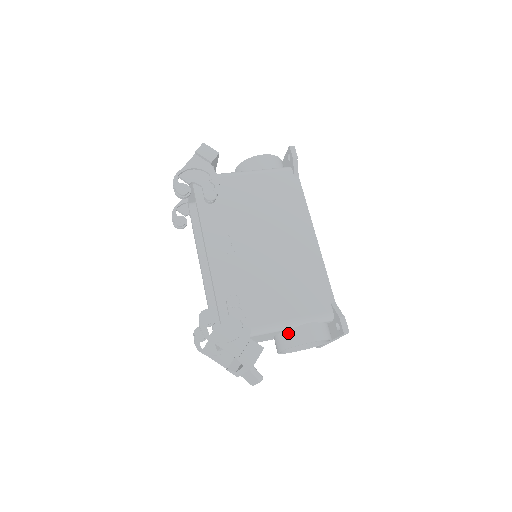
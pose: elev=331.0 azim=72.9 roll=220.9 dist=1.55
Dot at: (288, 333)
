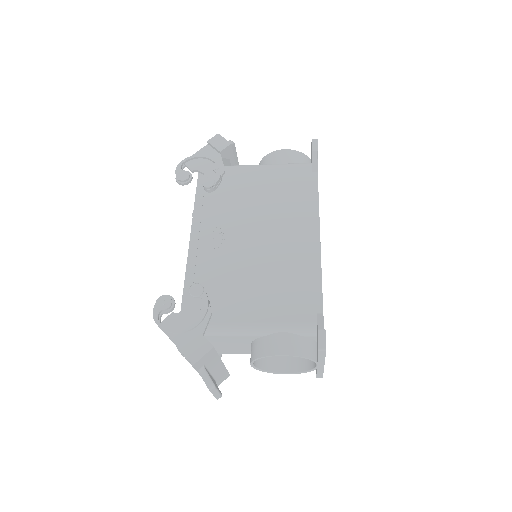
Dot at: (259, 341)
